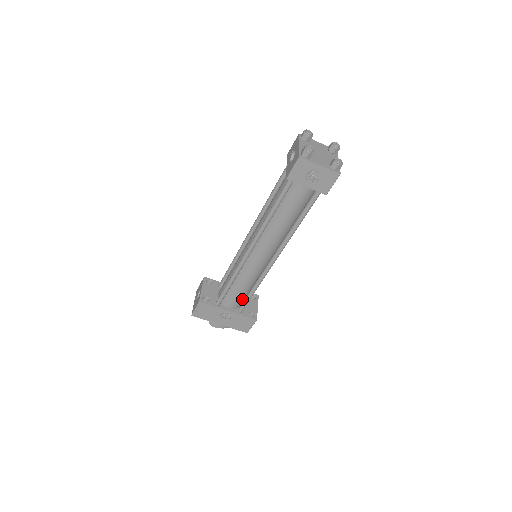
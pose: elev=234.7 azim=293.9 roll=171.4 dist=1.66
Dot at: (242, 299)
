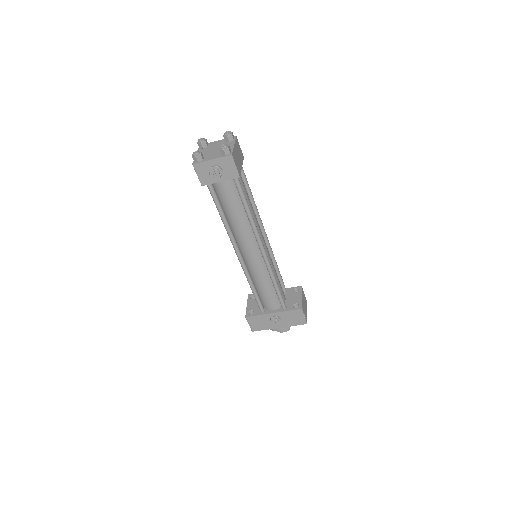
Dot at: (277, 297)
